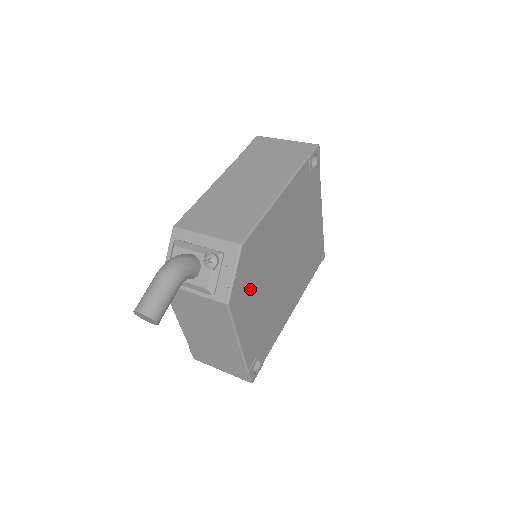
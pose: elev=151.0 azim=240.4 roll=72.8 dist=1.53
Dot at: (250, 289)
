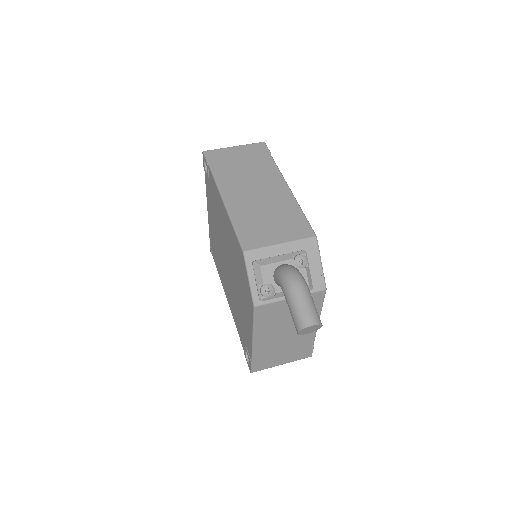
Dot at: occluded
